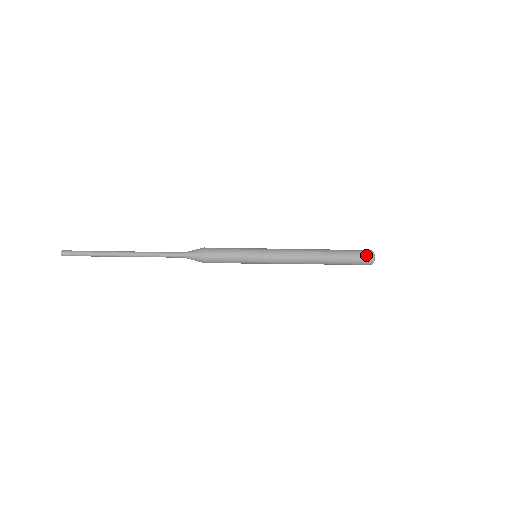
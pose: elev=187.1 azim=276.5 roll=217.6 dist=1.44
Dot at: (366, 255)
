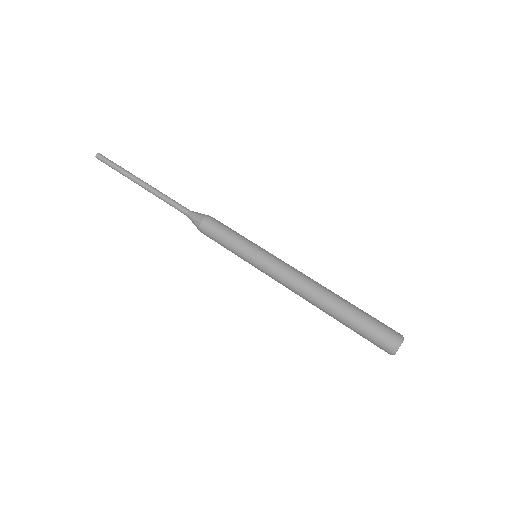
Dot at: (380, 347)
